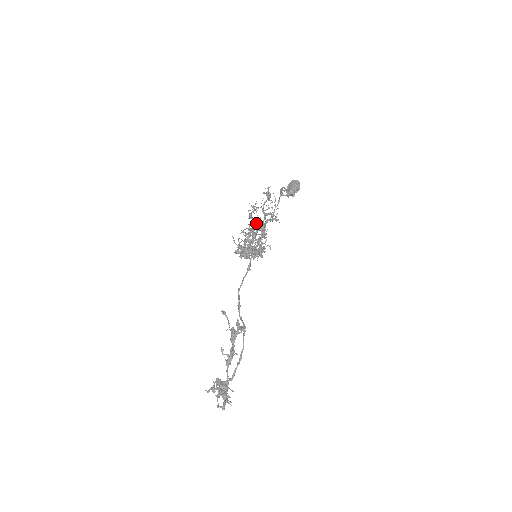
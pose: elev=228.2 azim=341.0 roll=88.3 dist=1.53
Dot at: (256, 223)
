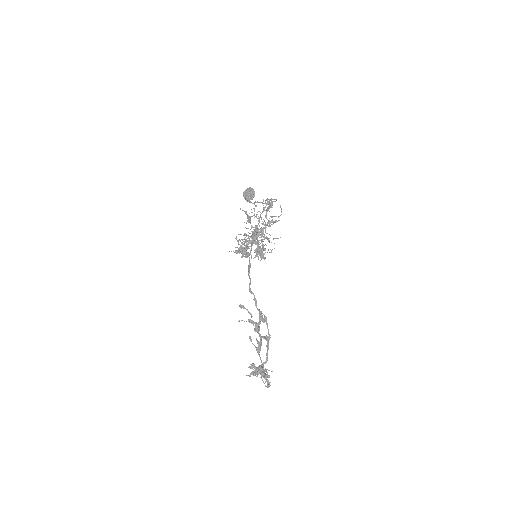
Dot at: occluded
